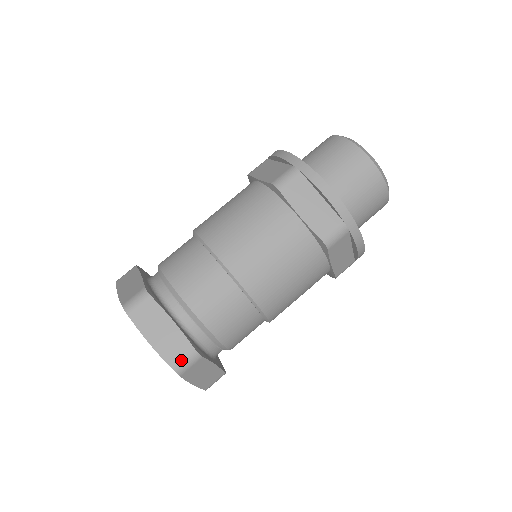
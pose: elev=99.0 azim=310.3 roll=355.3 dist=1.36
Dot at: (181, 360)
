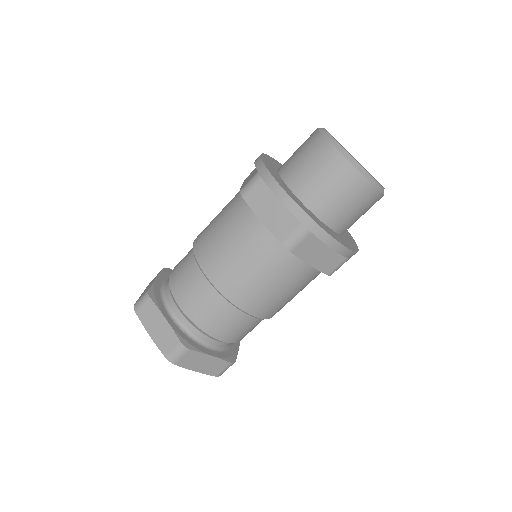
Dot at: (222, 371)
